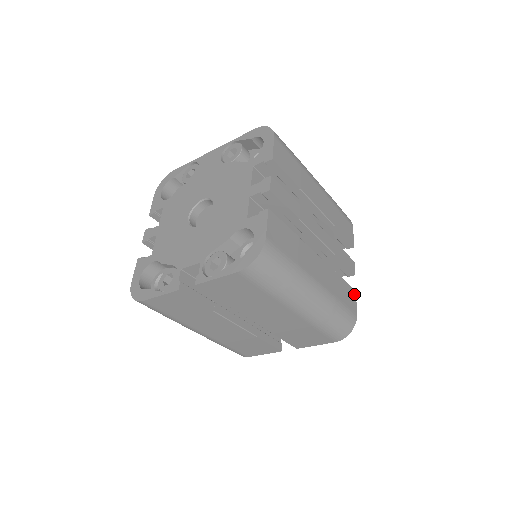
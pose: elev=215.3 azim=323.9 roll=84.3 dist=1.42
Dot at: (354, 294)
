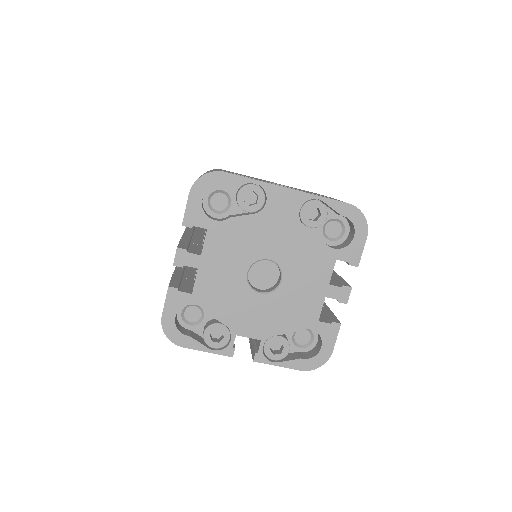
Dot at: occluded
